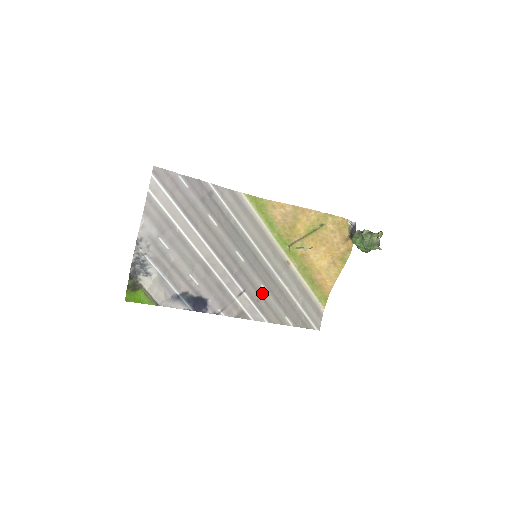
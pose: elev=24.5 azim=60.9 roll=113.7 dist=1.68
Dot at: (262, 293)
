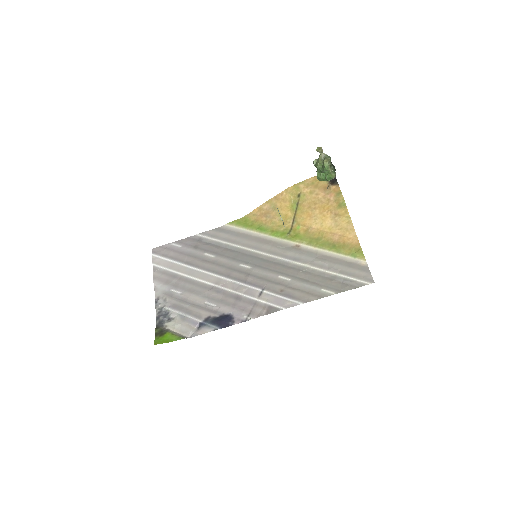
Dot at: (283, 282)
